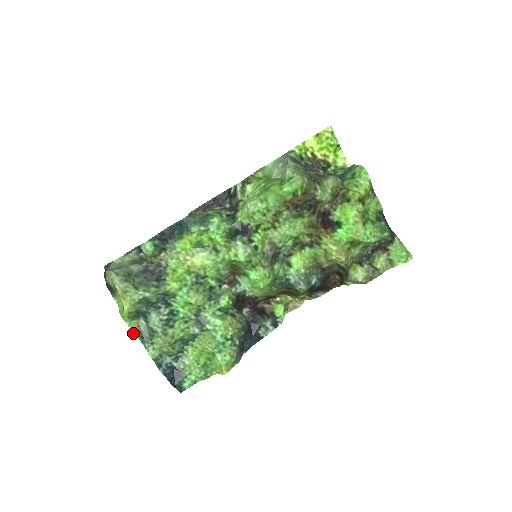
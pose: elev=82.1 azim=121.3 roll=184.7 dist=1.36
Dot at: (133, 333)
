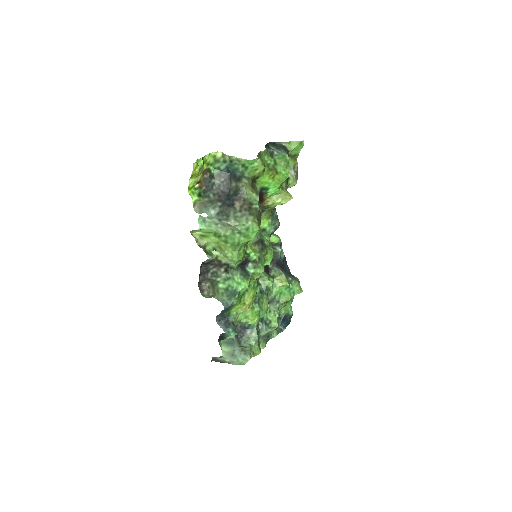
Dot at: occluded
